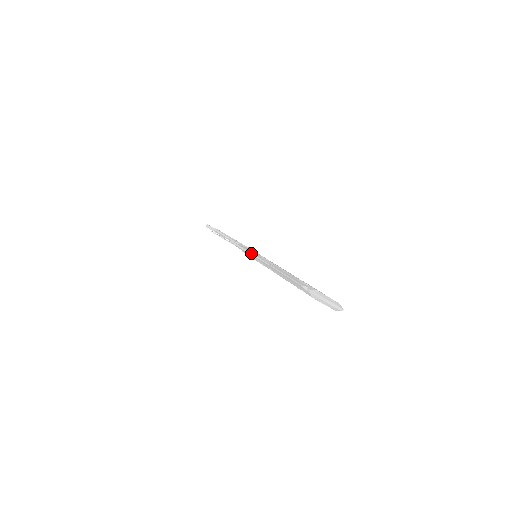
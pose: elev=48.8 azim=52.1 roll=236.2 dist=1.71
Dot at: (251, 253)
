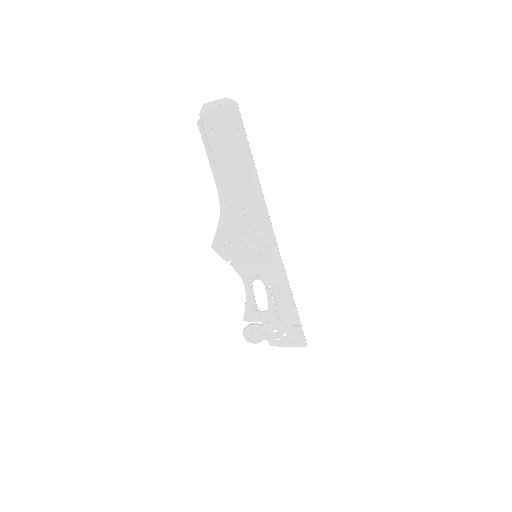
Dot at: (219, 222)
